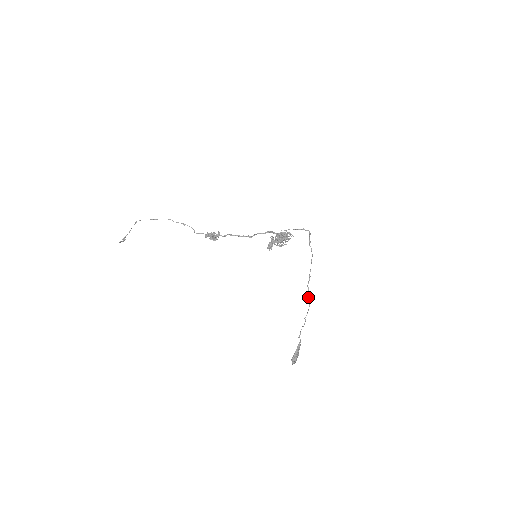
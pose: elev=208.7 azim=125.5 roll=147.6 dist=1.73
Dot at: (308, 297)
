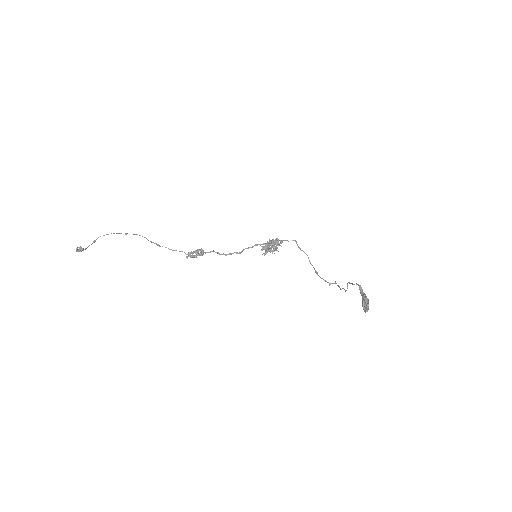
Dot at: (328, 282)
